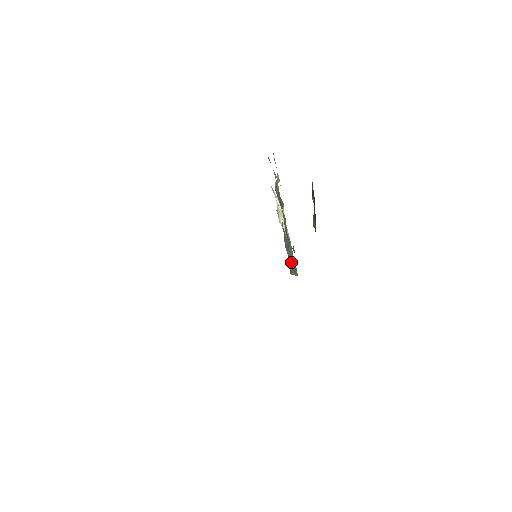
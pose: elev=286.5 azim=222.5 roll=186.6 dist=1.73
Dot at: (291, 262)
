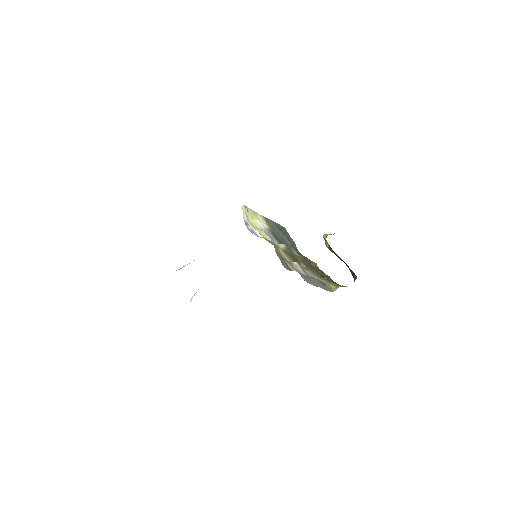
Dot at: (288, 240)
